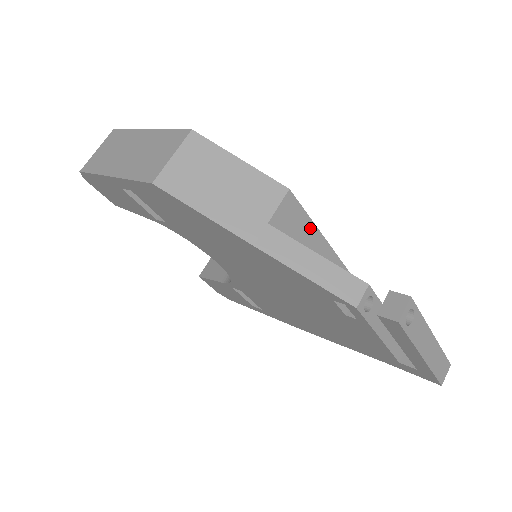
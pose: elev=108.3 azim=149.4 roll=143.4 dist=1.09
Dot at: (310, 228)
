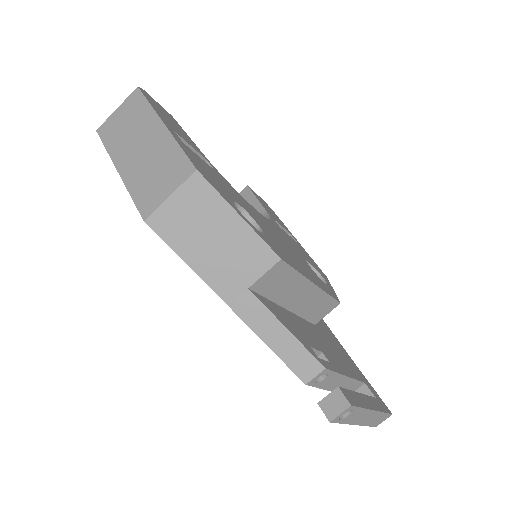
Dot at: (300, 281)
